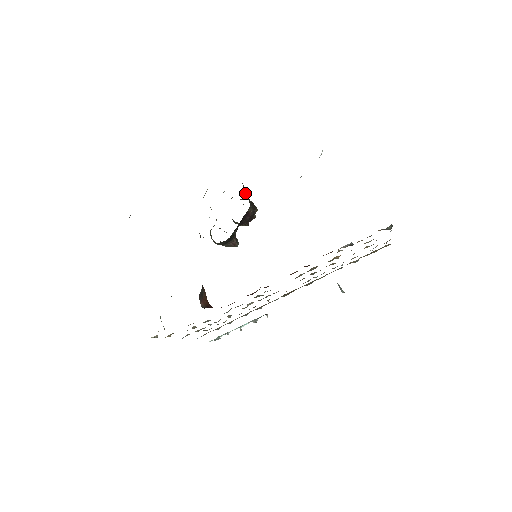
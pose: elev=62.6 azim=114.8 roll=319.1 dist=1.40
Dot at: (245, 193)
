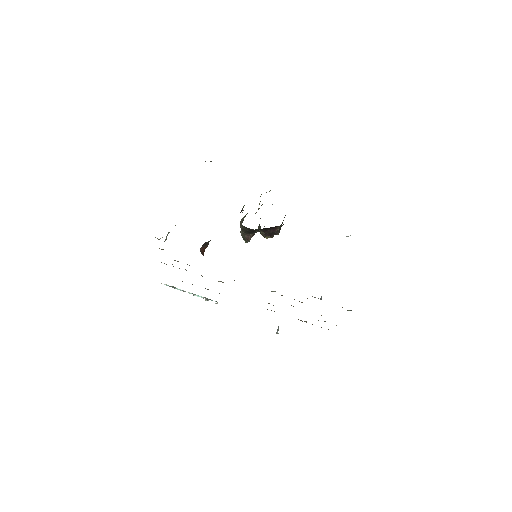
Dot at: occluded
